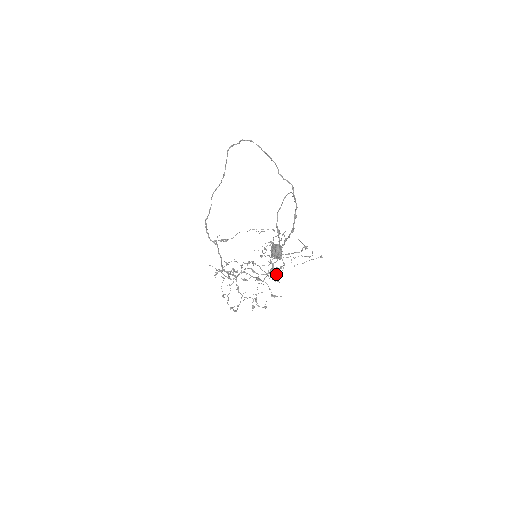
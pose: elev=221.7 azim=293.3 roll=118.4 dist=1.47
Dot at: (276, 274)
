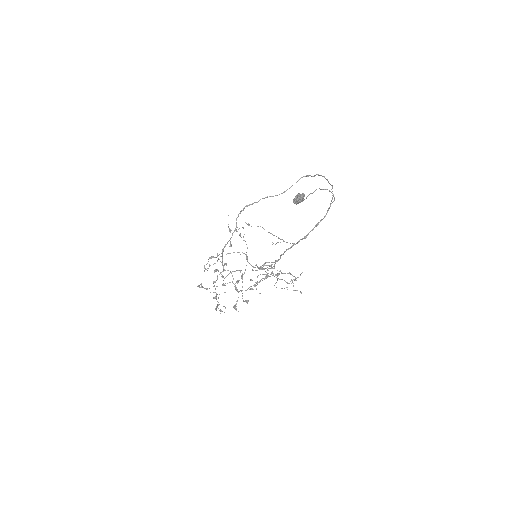
Dot at: (257, 281)
